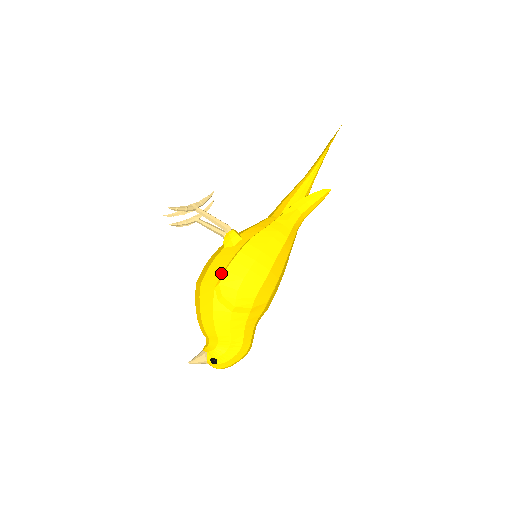
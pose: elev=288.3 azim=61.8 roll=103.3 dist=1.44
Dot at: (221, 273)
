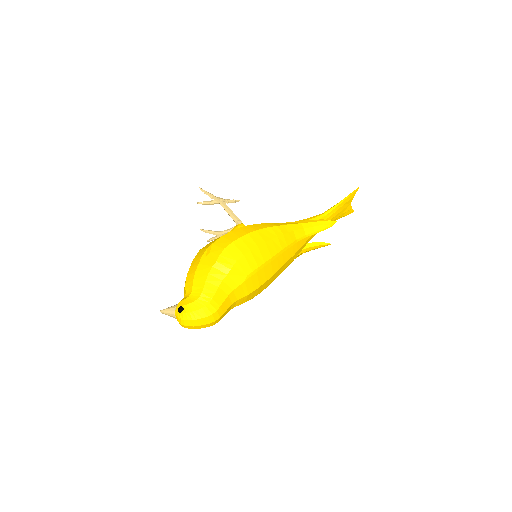
Dot at: (218, 239)
